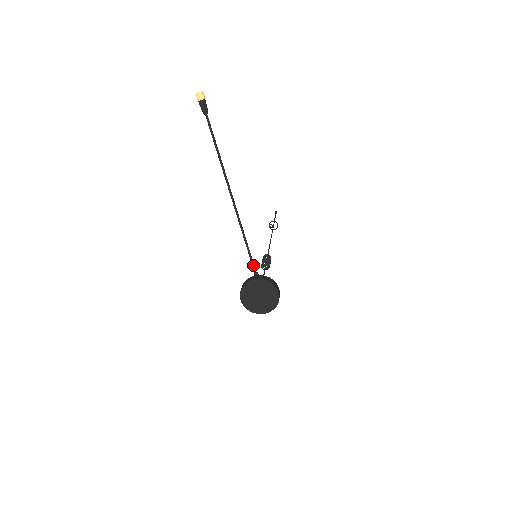
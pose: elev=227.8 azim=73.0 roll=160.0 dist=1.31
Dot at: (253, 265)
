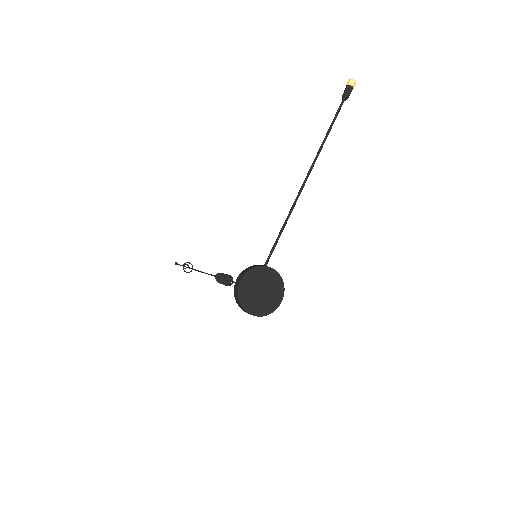
Dot at: (270, 256)
